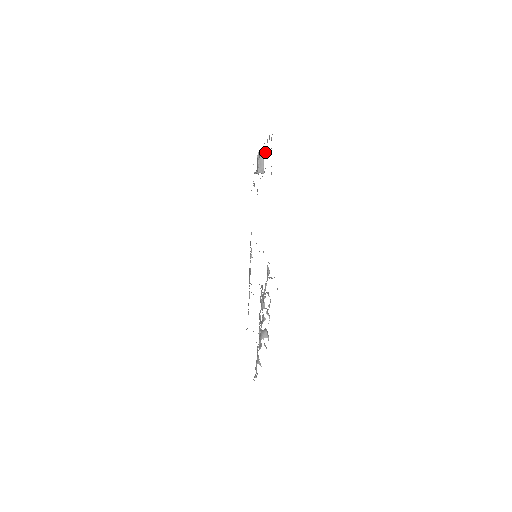
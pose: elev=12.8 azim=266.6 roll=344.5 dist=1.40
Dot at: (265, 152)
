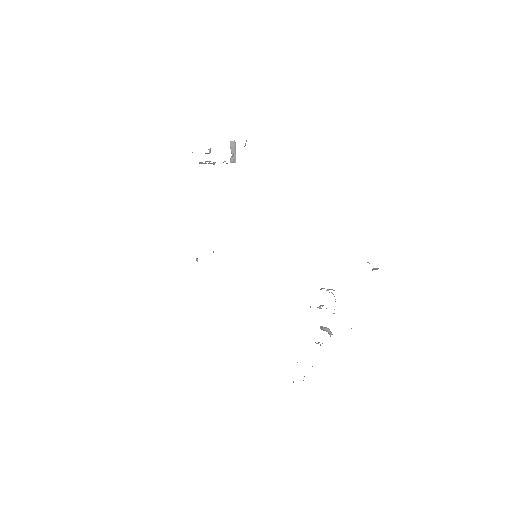
Dot at: occluded
